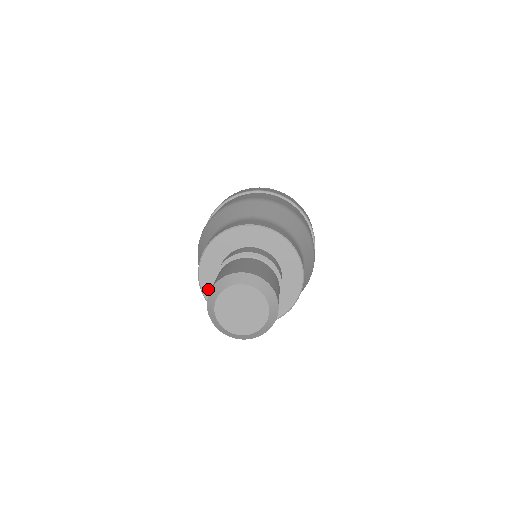
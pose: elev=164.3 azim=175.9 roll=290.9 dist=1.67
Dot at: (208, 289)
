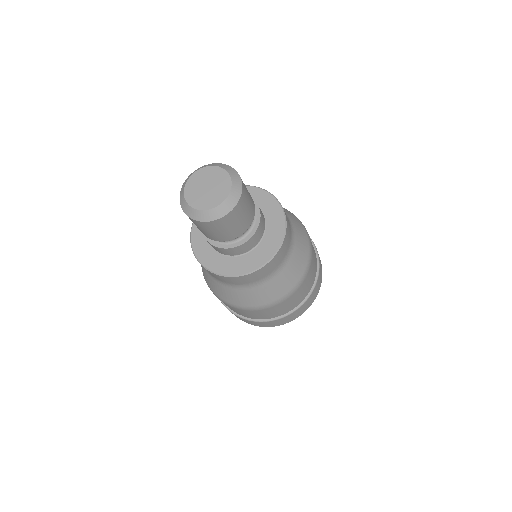
Dot at: (211, 264)
